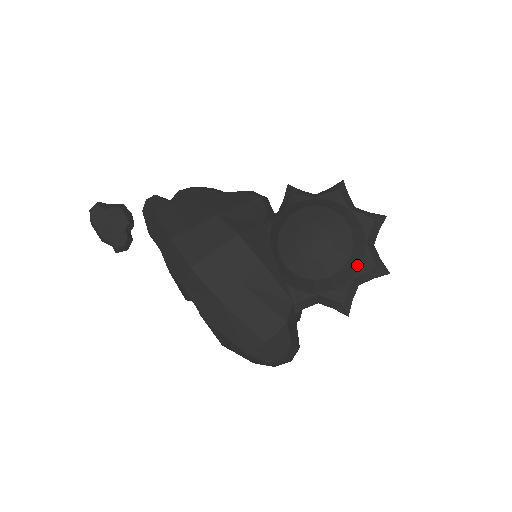
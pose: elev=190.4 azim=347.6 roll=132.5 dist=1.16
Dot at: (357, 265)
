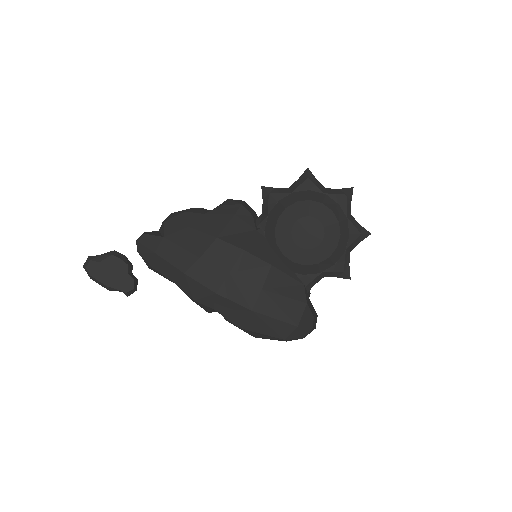
Dot at: (346, 238)
